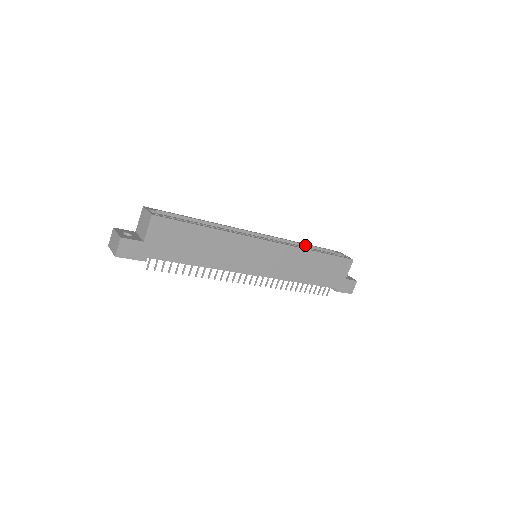
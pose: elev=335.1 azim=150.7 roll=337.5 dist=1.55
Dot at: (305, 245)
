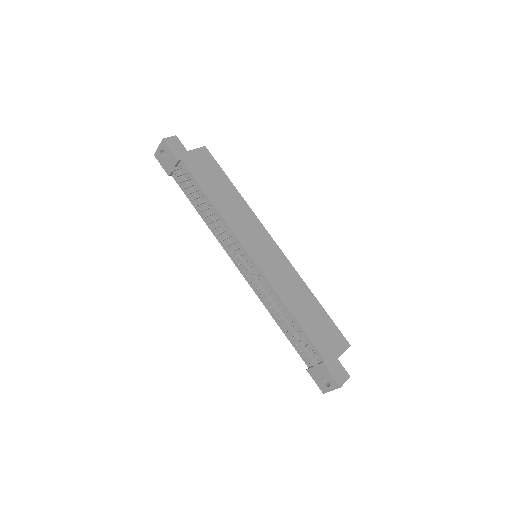
Dot at: occluded
